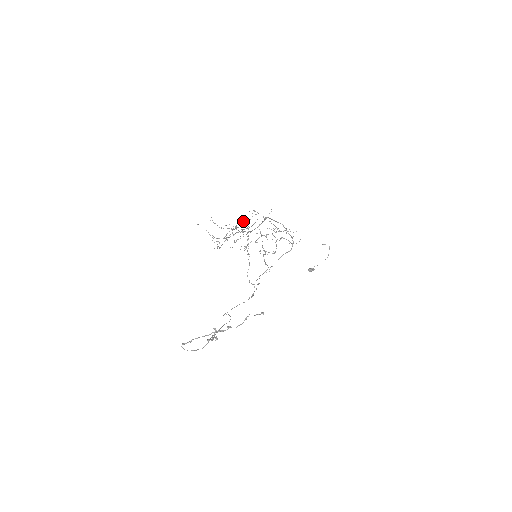
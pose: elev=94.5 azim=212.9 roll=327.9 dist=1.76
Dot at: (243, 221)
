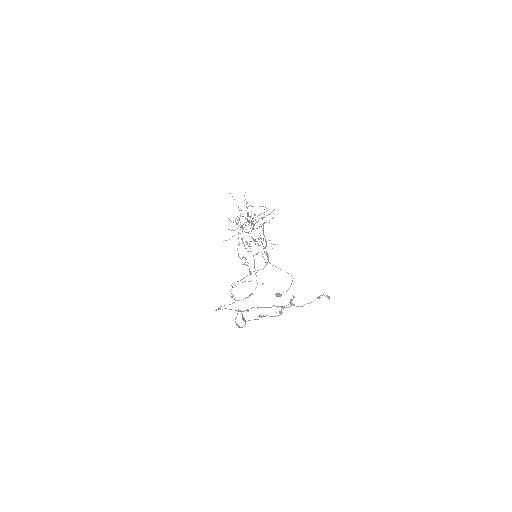
Dot at: occluded
